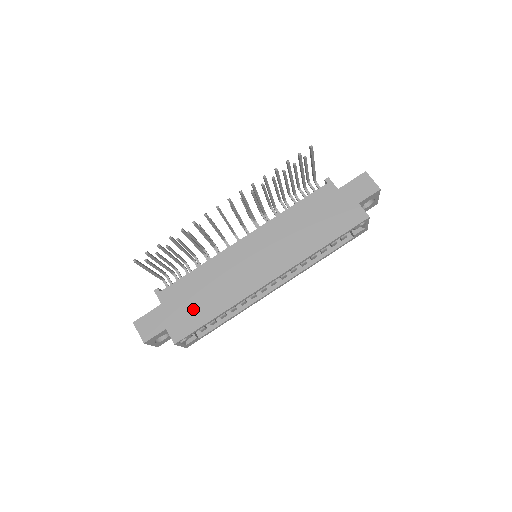
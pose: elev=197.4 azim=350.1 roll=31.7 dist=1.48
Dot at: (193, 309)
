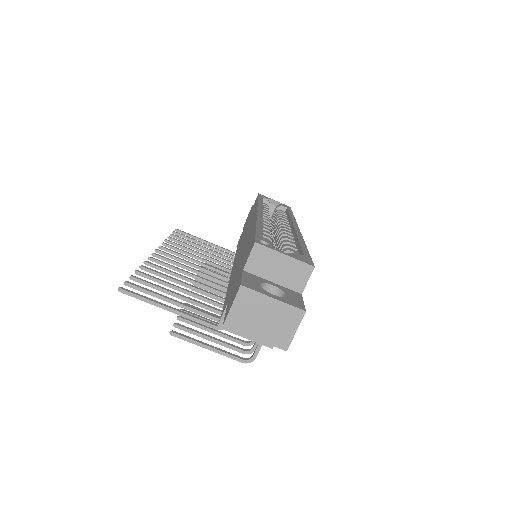
Dot at: (243, 258)
